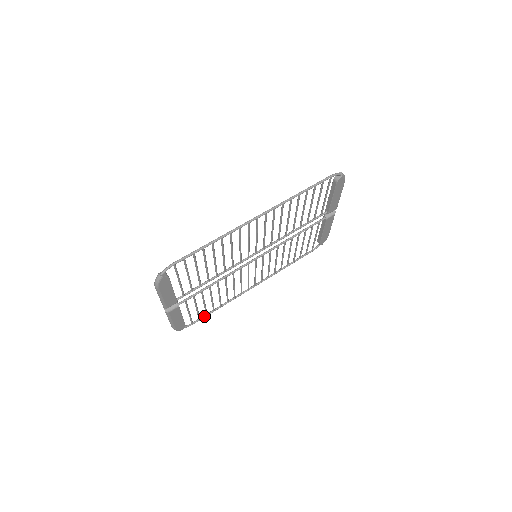
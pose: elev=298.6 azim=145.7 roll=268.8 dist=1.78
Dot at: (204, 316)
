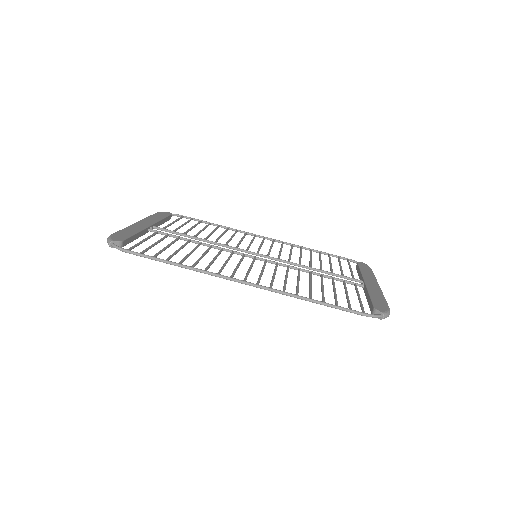
Dot at: (197, 220)
